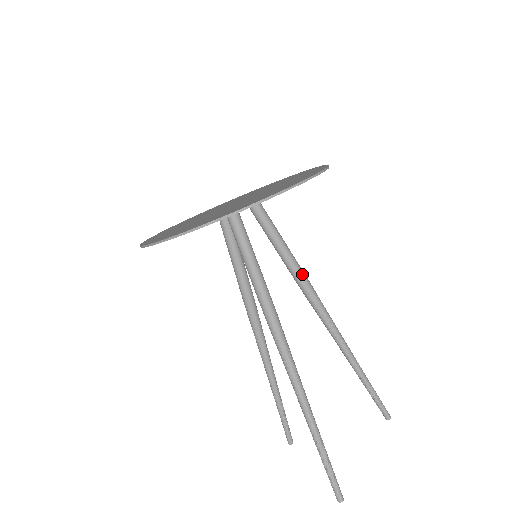
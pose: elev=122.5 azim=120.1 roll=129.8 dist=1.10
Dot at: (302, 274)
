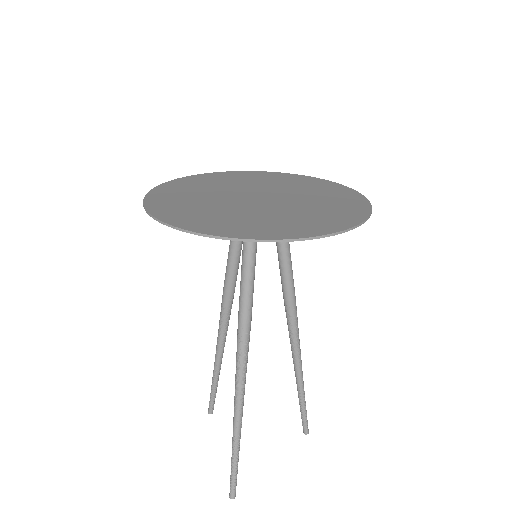
Dot at: (292, 290)
